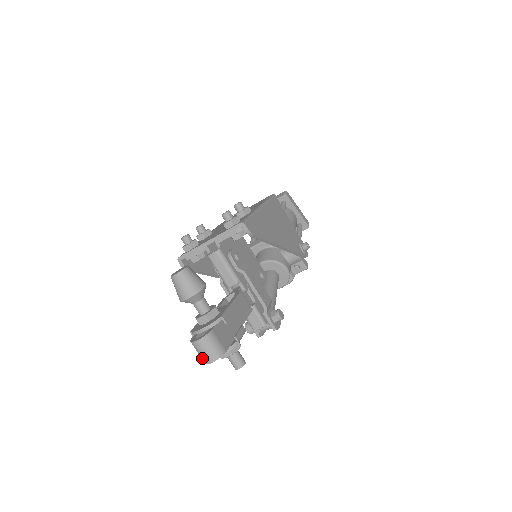
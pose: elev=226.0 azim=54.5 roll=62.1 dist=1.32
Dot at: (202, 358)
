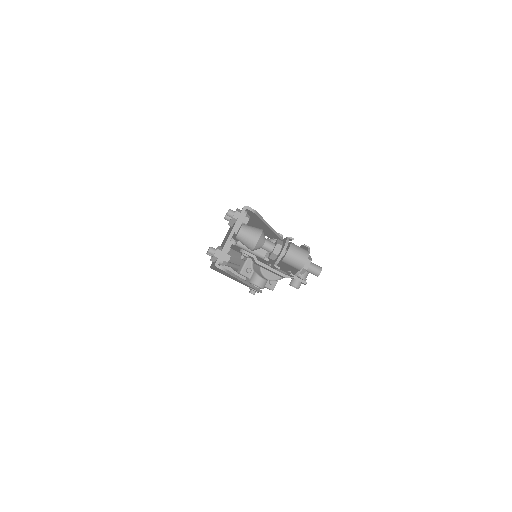
Dot at: (298, 263)
